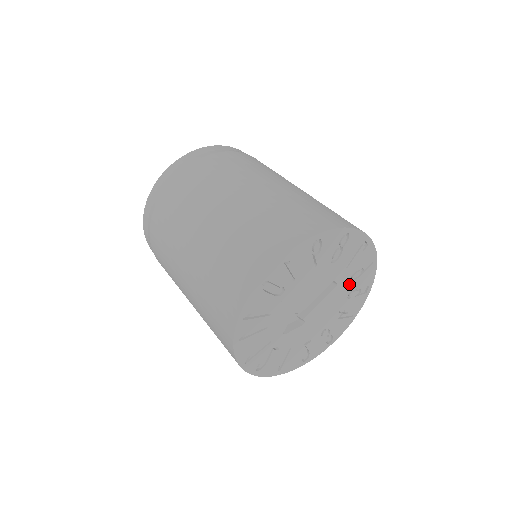
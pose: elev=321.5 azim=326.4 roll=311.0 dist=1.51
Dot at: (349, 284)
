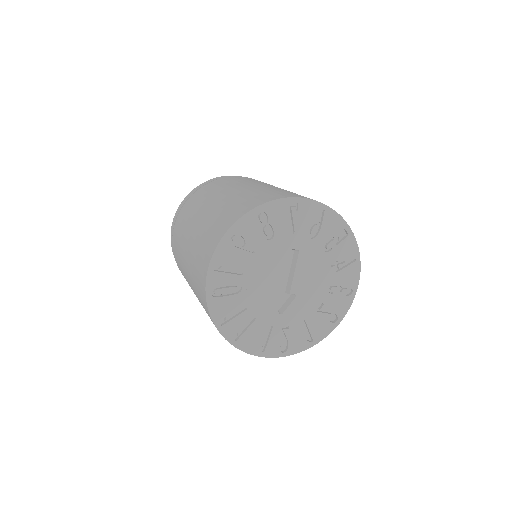
Dot at: (314, 241)
